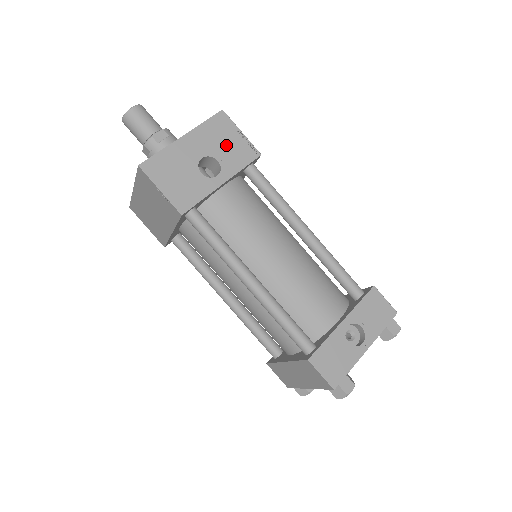
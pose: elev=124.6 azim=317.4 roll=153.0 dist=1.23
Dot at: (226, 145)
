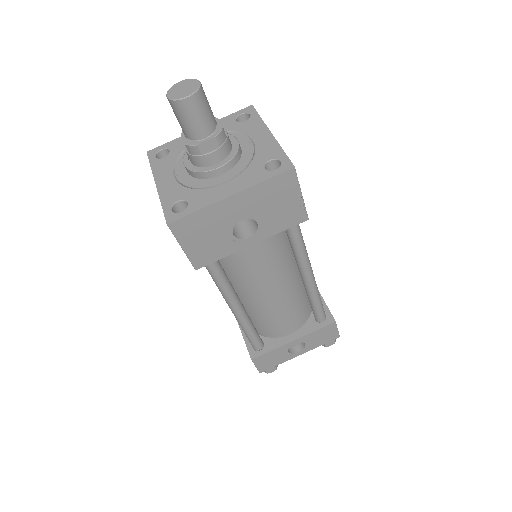
Dot at: (276, 208)
